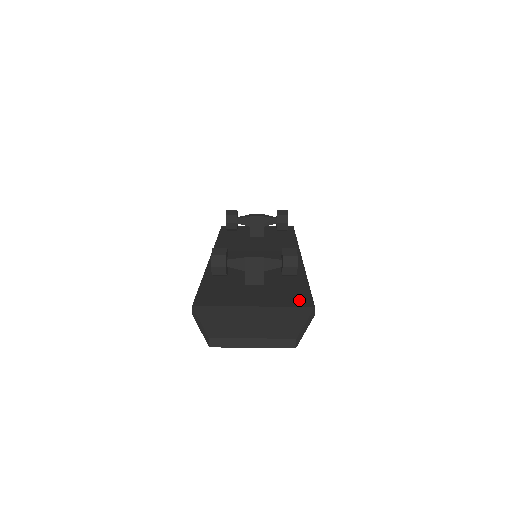
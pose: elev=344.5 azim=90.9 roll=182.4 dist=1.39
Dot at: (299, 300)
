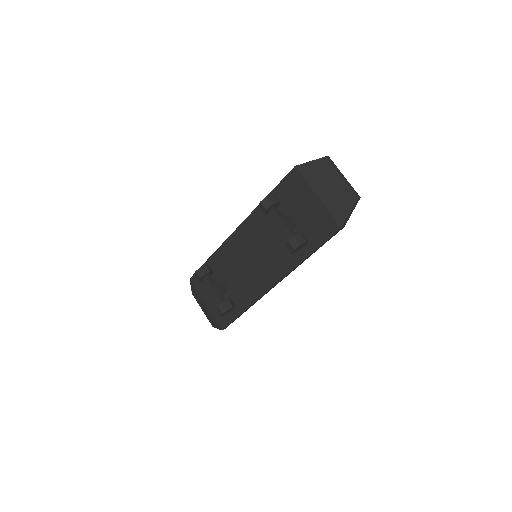
Dot at: (222, 320)
